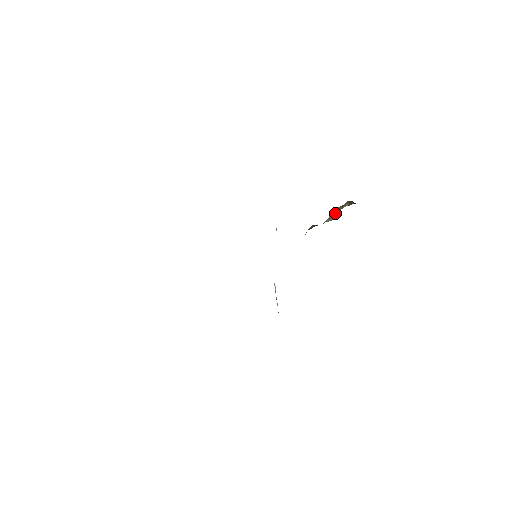
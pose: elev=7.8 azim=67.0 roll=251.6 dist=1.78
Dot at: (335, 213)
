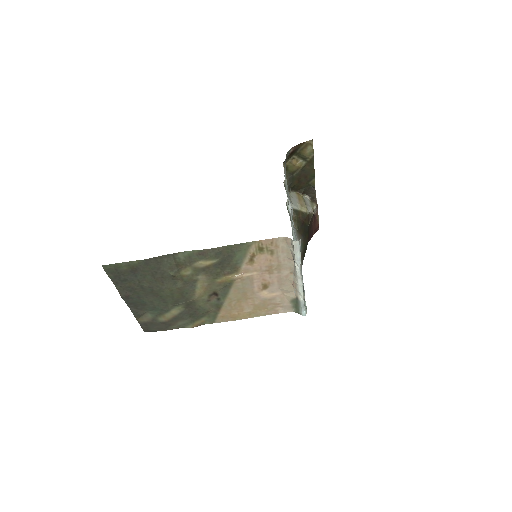
Dot at: (299, 200)
